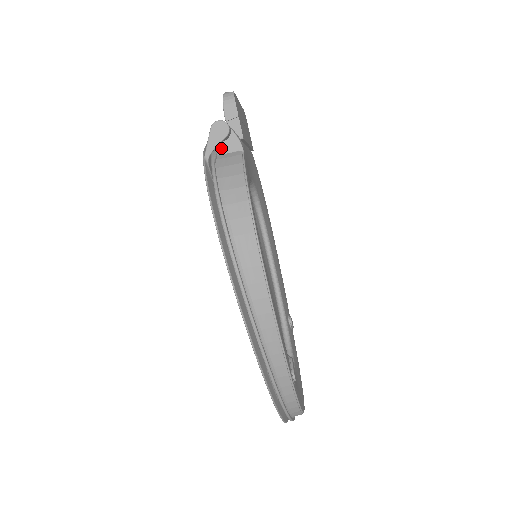
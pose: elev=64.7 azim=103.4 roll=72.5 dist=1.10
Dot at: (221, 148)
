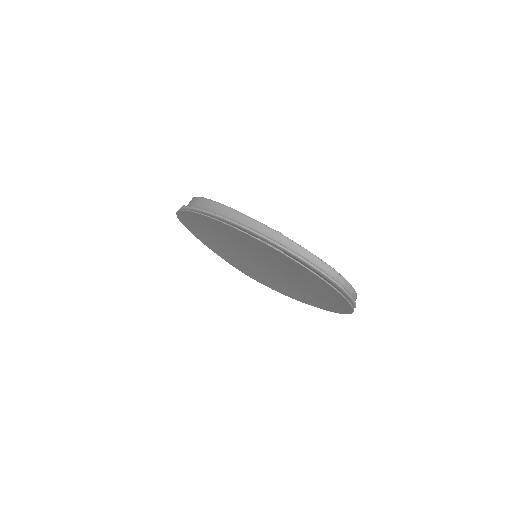
Dot at: occluded
